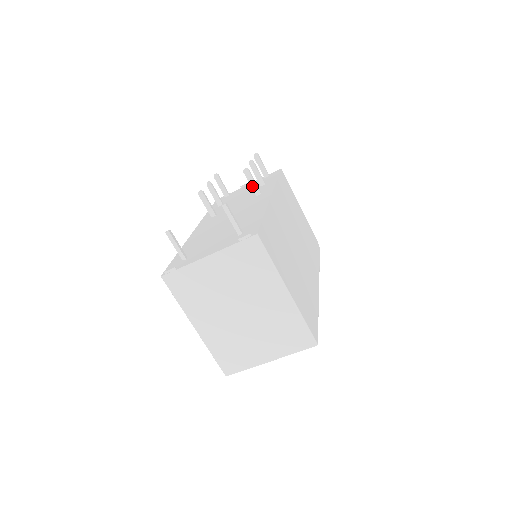
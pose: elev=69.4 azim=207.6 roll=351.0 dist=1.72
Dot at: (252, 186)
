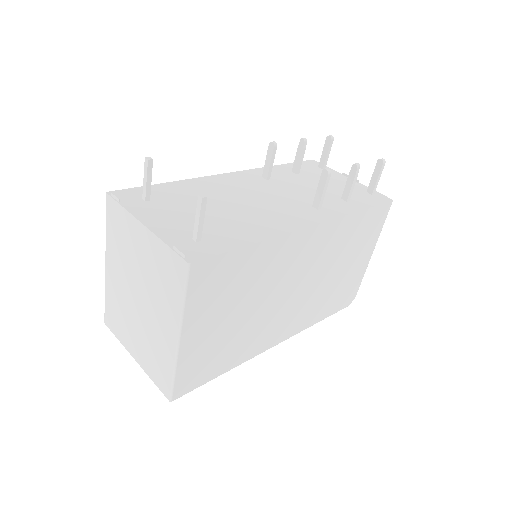
Dot at: (317, 193)
